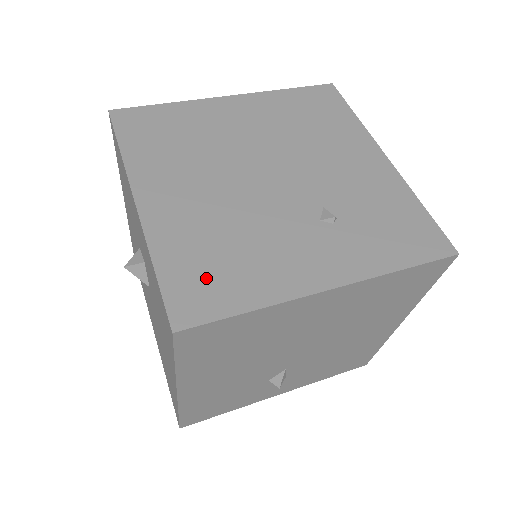
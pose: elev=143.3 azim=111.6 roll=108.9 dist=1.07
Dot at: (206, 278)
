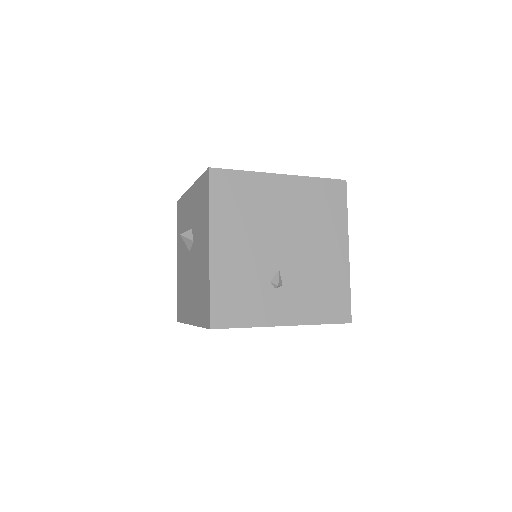
Dot at: occluded
